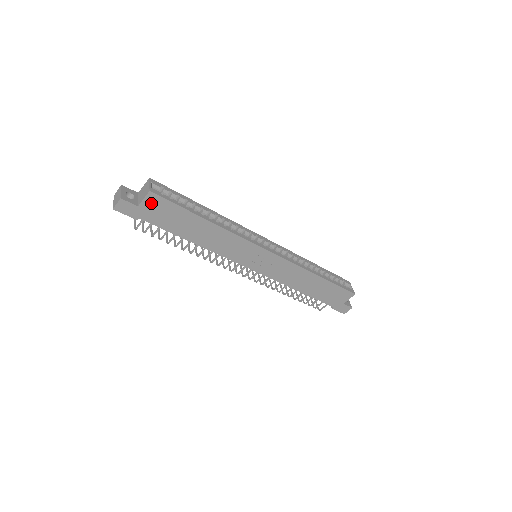
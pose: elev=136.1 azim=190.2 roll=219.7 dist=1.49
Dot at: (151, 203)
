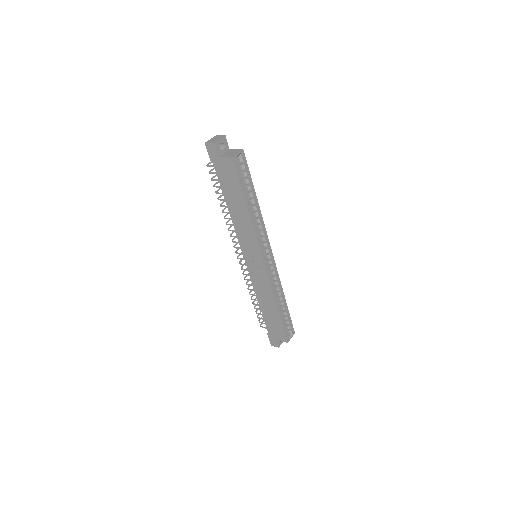
Dot at: (227, 164)
